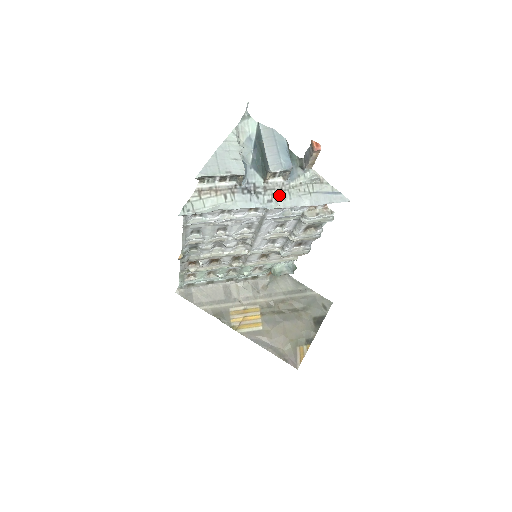
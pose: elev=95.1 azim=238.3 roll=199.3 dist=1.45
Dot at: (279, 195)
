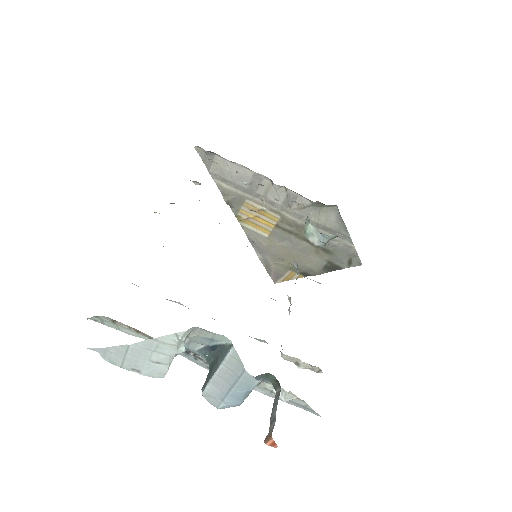
Dot at: occluded
